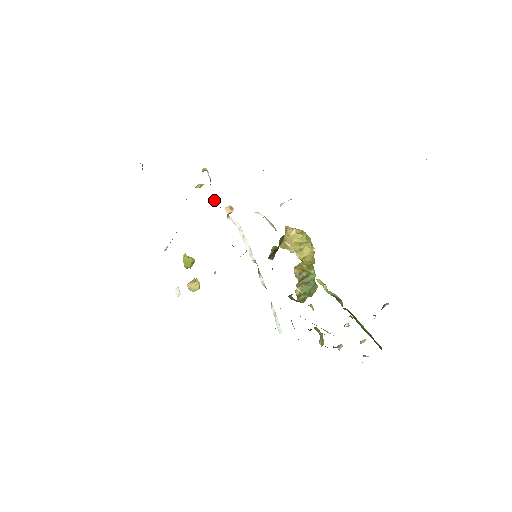
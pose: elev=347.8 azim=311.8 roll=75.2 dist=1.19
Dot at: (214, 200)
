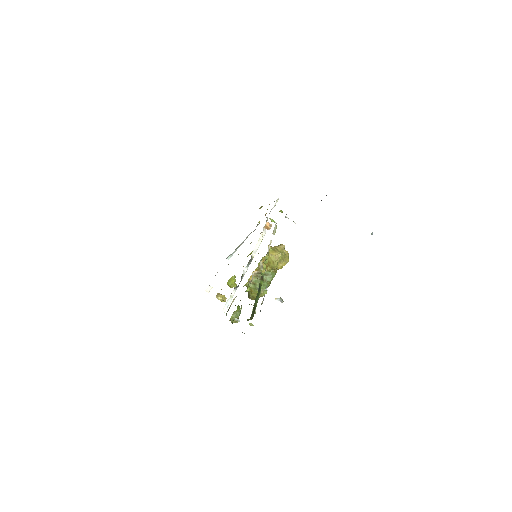
Dot at: (267, 217)
